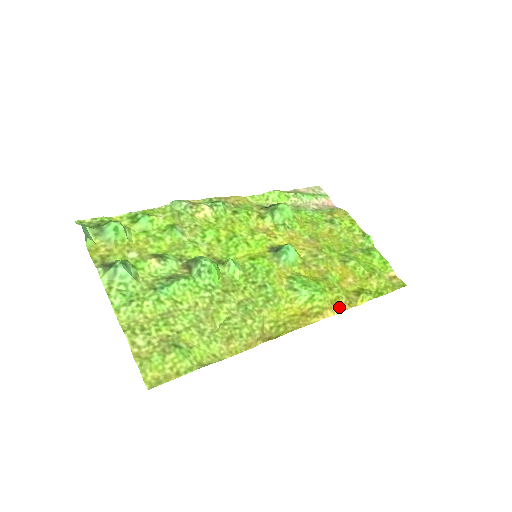
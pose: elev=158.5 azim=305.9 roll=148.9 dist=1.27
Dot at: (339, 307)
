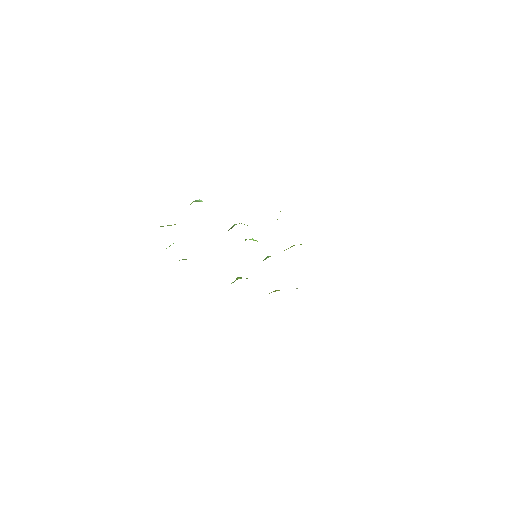
Dot at: occluded
